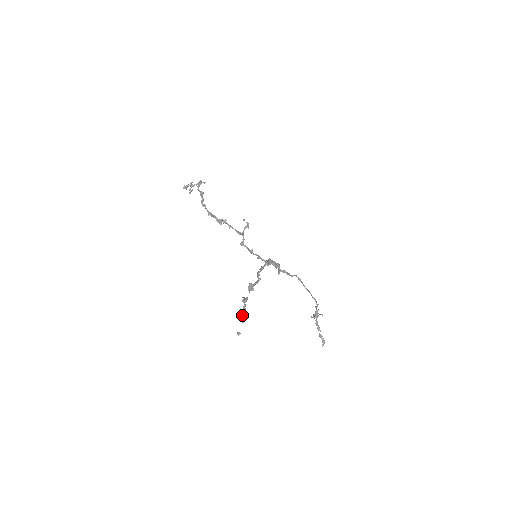
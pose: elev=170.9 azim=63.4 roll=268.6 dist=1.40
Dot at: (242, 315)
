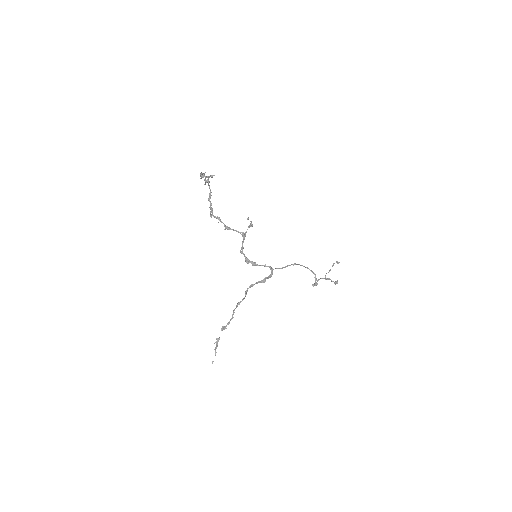
Dot at: (215, 351)
